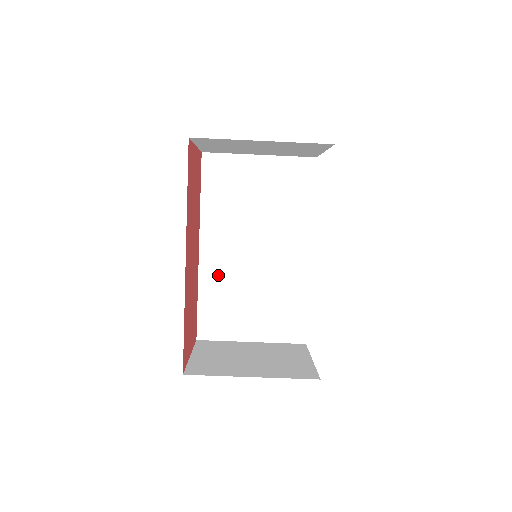
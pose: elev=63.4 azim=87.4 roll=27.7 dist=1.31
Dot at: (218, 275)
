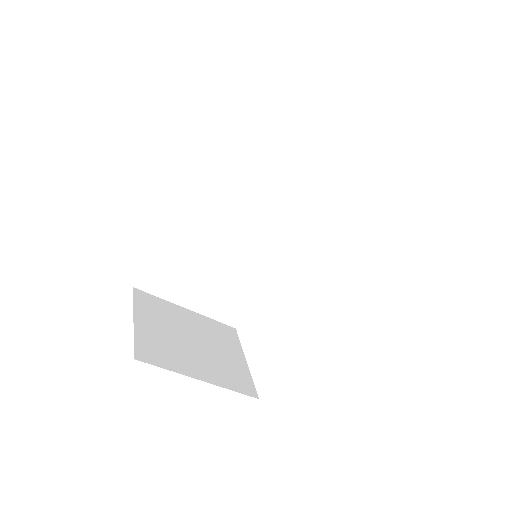
Dot at: (192, 236)
